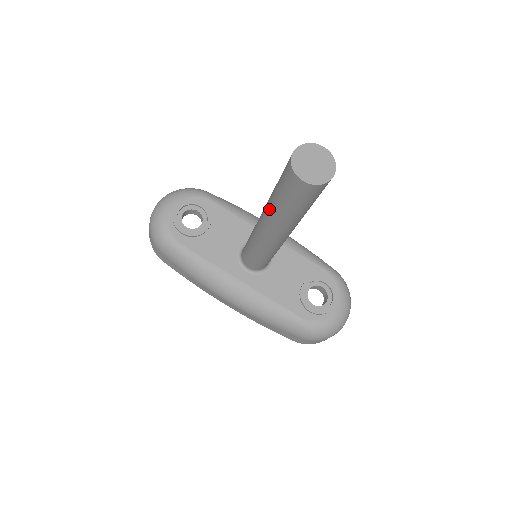
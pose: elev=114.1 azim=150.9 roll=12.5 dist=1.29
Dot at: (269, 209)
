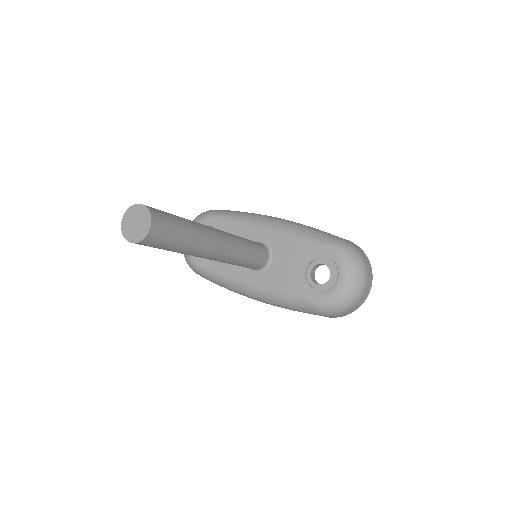
Dot at: occluded
